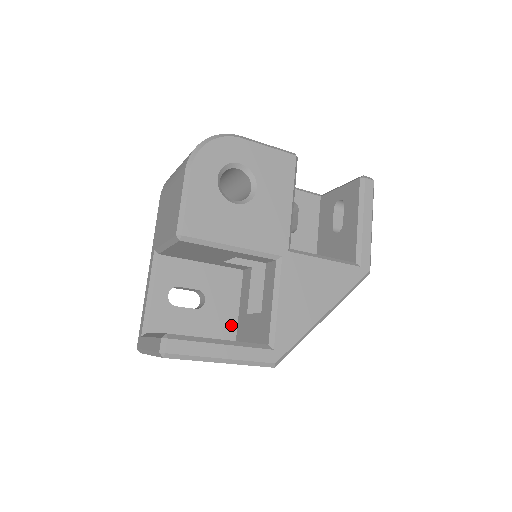
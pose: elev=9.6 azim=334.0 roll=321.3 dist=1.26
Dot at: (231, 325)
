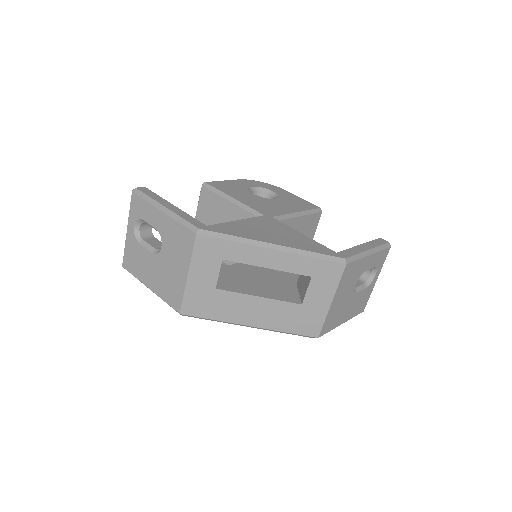
Dot at: occluded
